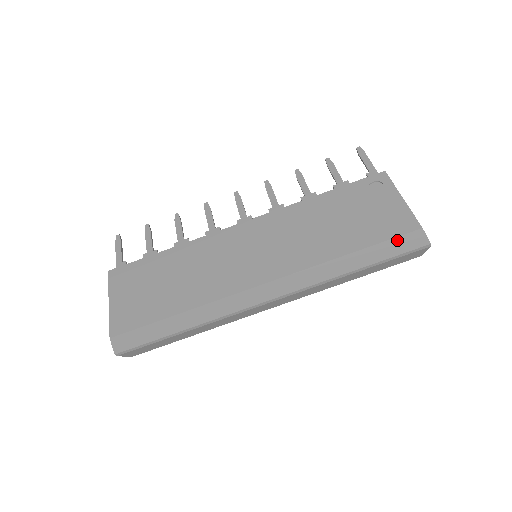
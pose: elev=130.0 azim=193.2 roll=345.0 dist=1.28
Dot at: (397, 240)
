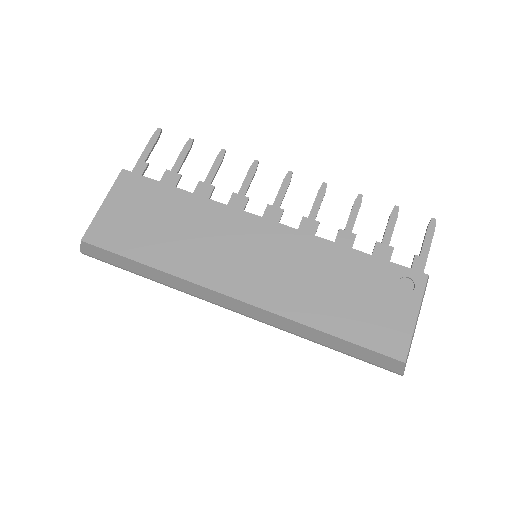
Dot at: (375, 354)
